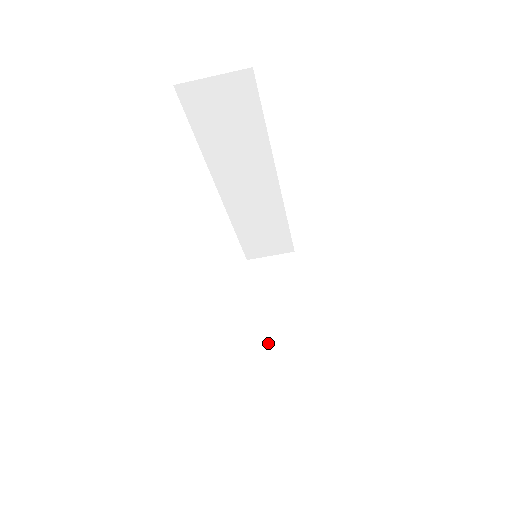
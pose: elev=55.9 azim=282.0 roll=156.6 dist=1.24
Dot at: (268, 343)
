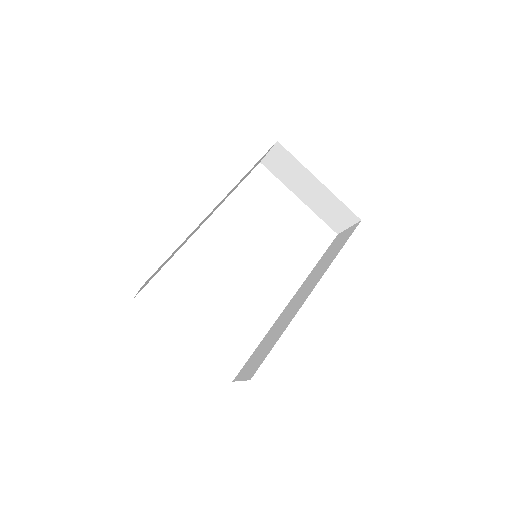
Dot at: (321, 211)
